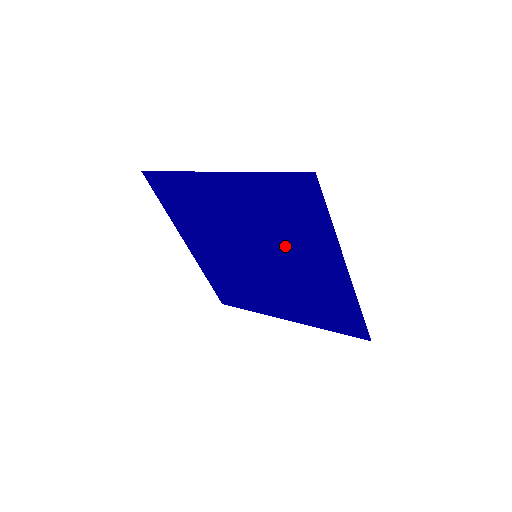
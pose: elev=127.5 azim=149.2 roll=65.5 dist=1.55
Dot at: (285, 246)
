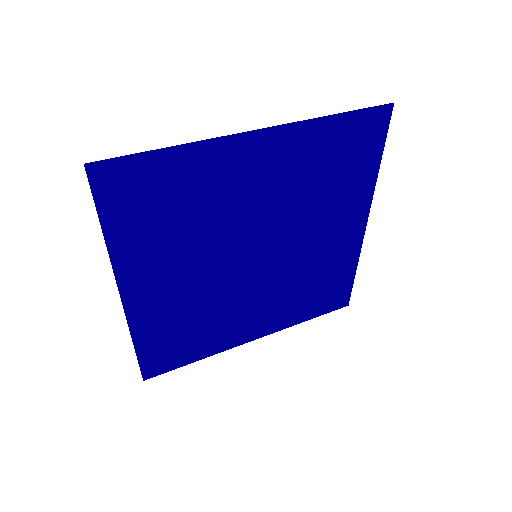
Dot at: (308, 221)
